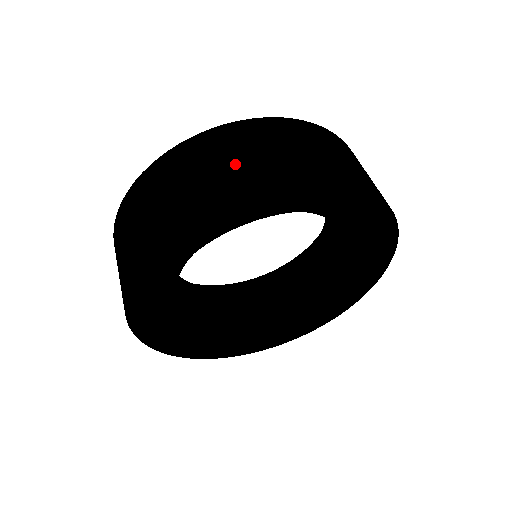
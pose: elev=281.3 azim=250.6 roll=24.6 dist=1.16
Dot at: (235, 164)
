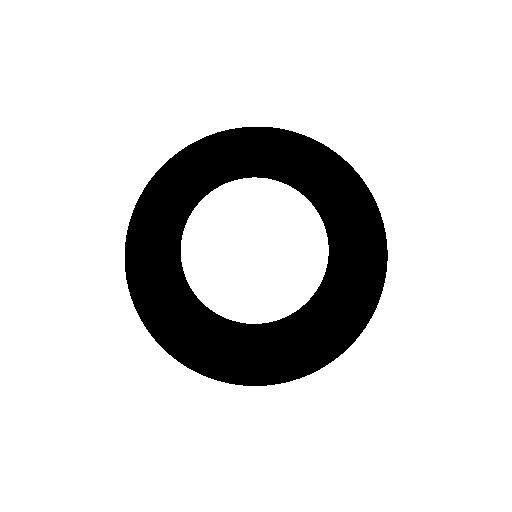
Dot at: occluded
